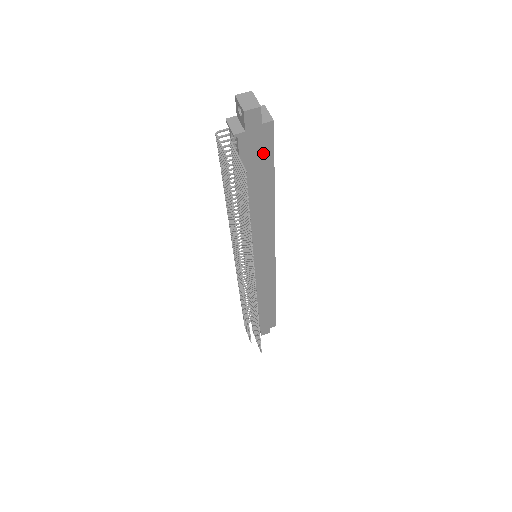
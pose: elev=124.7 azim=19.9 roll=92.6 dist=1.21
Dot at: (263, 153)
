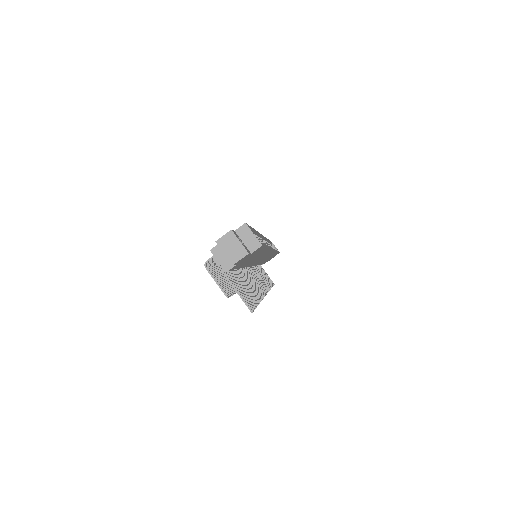
Dot at: (255, 254)
